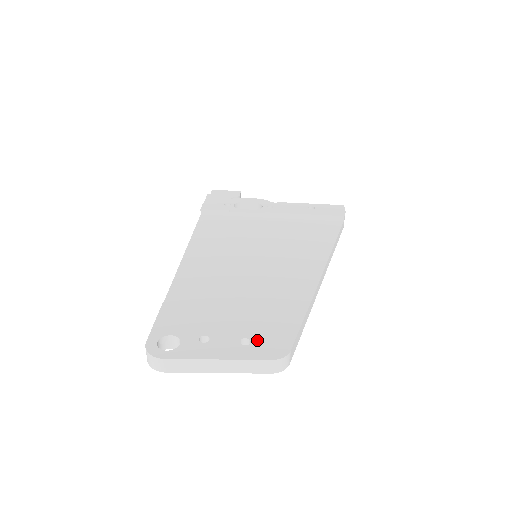
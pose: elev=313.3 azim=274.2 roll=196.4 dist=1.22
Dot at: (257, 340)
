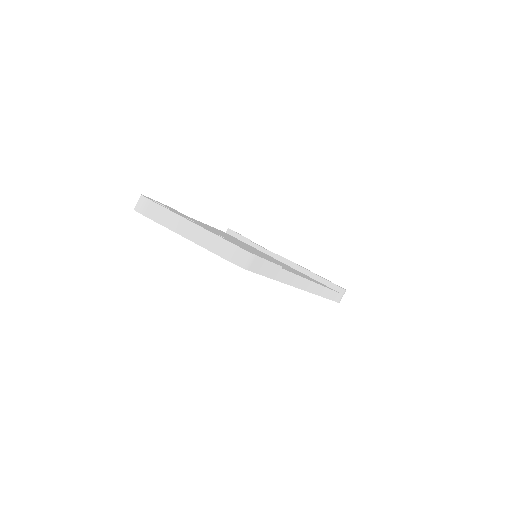
Dot at: (231, 241)
